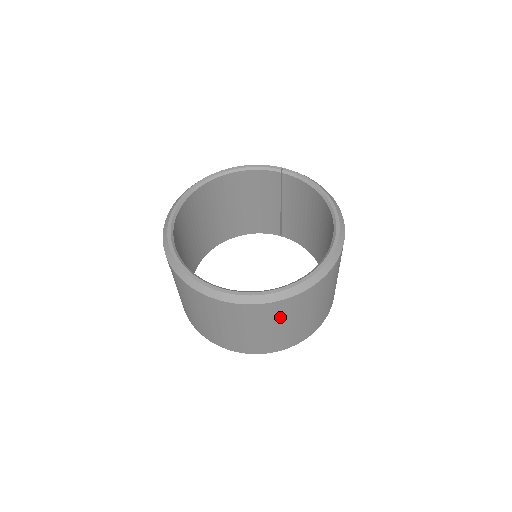
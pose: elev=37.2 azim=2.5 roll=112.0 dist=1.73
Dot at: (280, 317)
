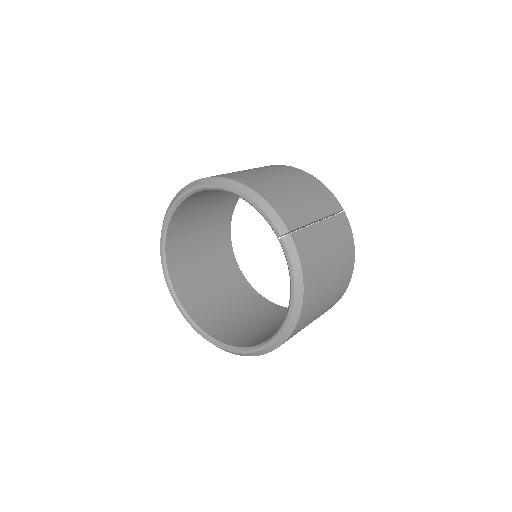
Dot at: occluded
